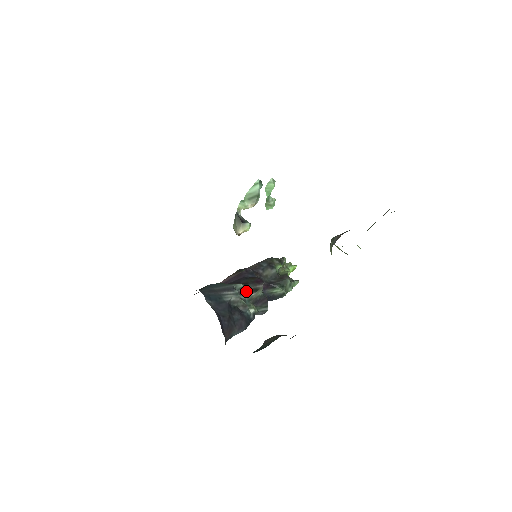
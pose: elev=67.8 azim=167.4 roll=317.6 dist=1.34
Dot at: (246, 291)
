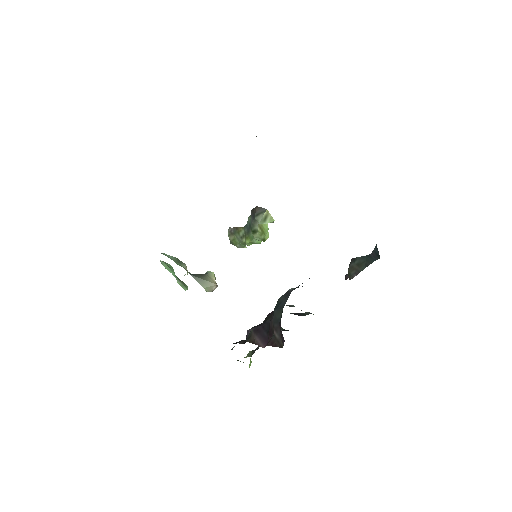
Dot at: occluded
